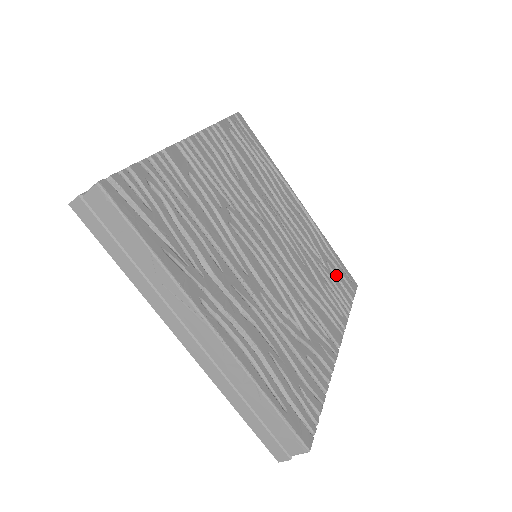
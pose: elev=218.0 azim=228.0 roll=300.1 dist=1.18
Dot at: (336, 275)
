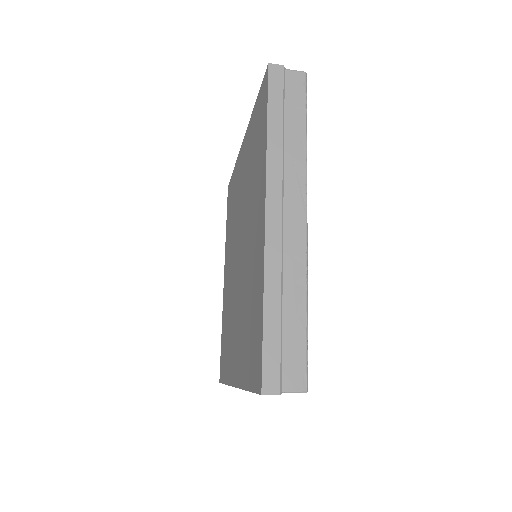
Dot at: occluded
